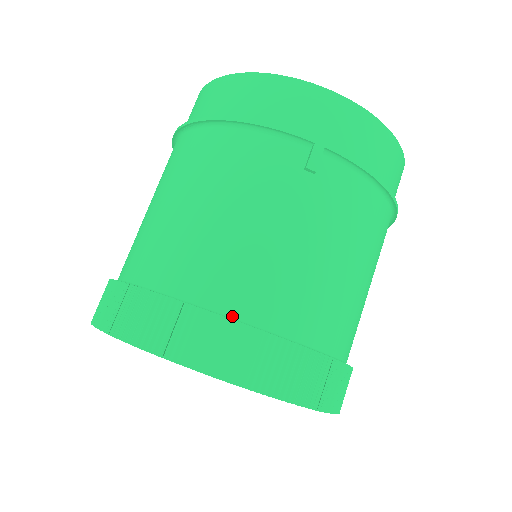
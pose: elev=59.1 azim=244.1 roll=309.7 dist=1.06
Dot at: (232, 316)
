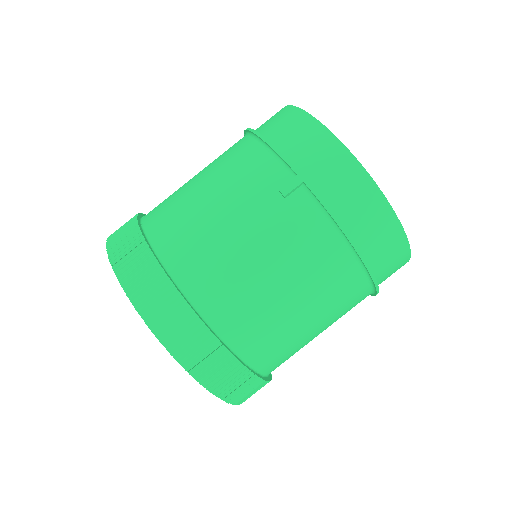
Dot at: (165, 265)
